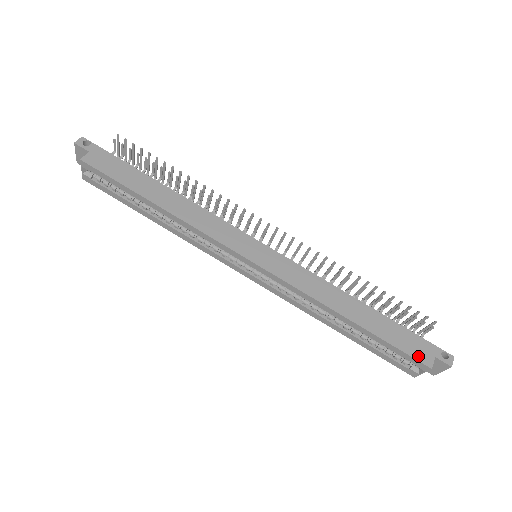
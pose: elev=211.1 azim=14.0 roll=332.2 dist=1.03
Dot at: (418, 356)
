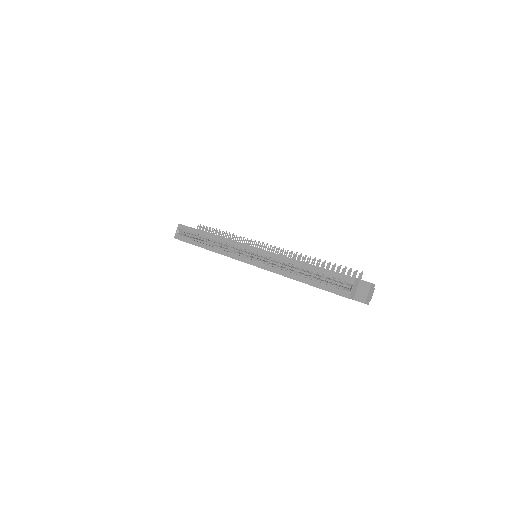
Dot at: (347, 275)
